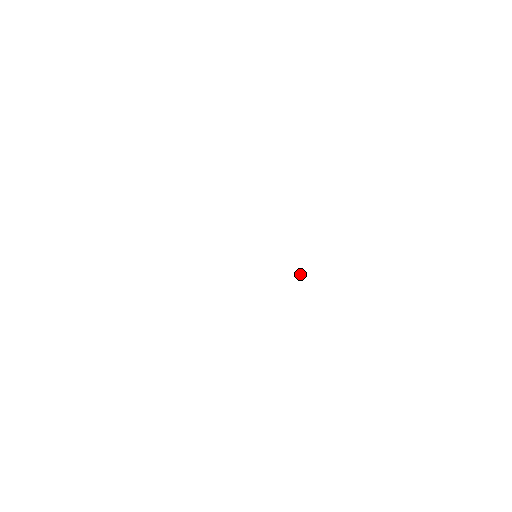
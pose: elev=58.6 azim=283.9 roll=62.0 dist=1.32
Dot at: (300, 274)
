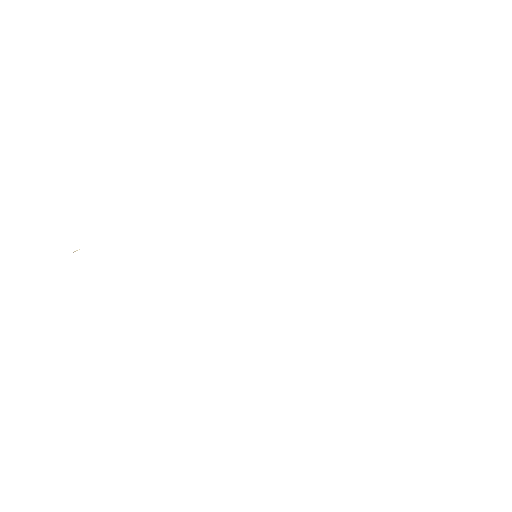
Dot at: occluded
